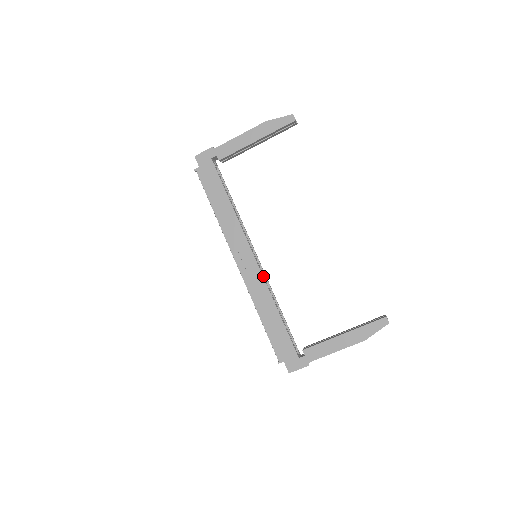
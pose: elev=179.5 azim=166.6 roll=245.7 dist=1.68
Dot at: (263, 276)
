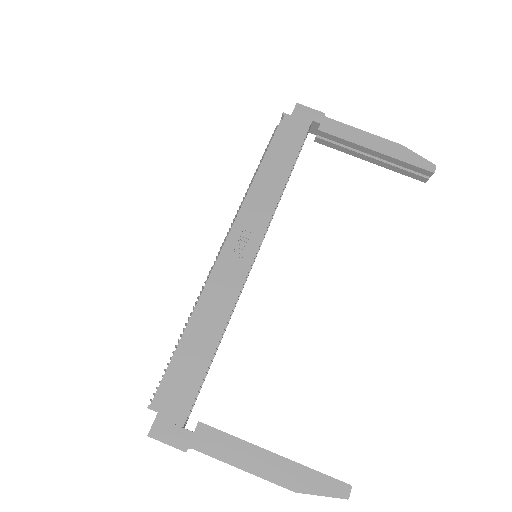
Dot at: occluded
